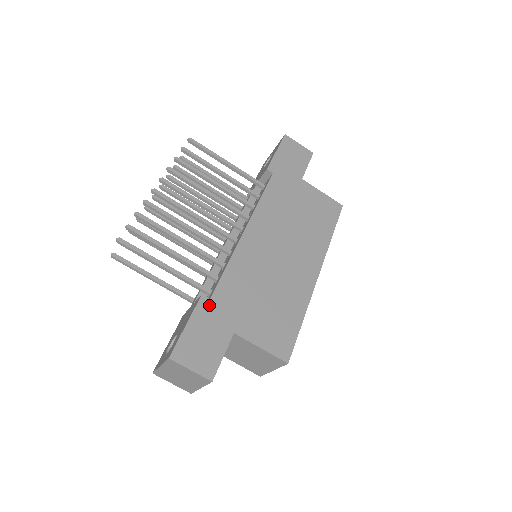
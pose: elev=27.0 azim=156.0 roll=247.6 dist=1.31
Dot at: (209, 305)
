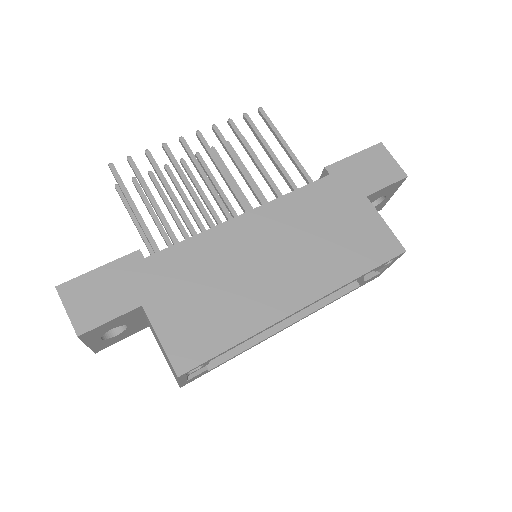
Dot at: (138, 263)
